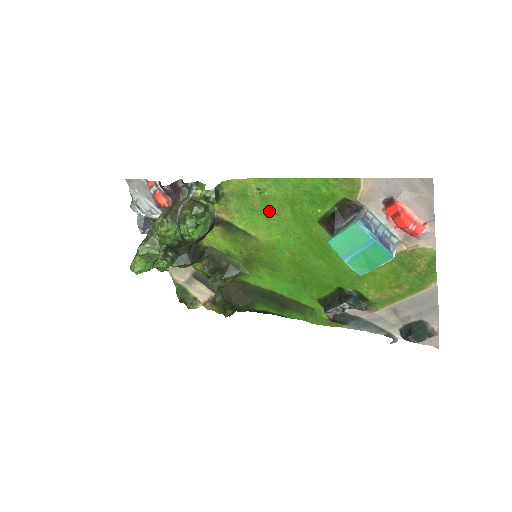
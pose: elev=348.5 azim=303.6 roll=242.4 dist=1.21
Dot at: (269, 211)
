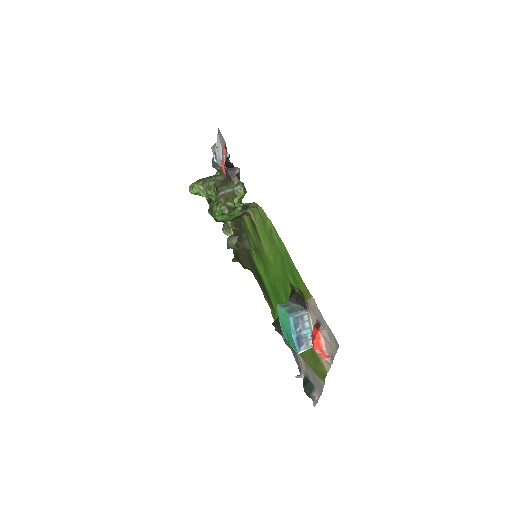
Dot at: (272, 244)
